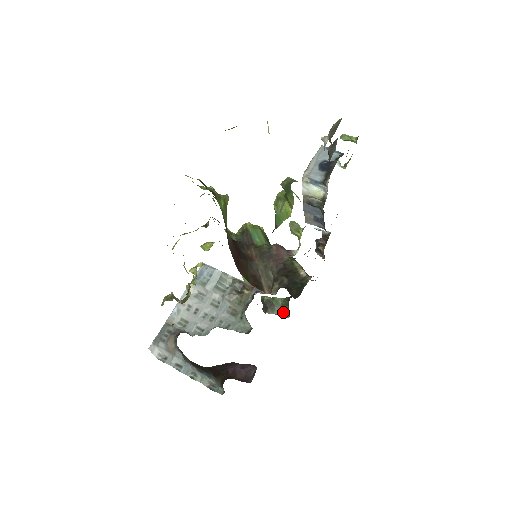
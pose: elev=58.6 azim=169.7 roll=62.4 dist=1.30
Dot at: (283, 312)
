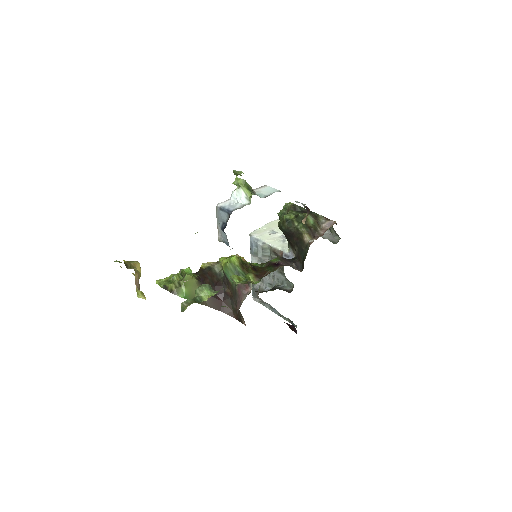
Dot at: (336, 234)
